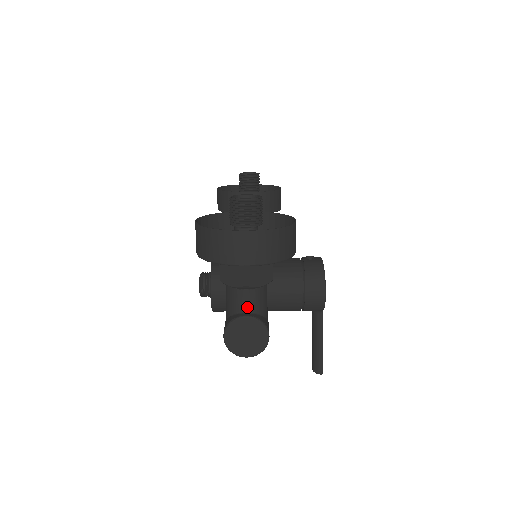
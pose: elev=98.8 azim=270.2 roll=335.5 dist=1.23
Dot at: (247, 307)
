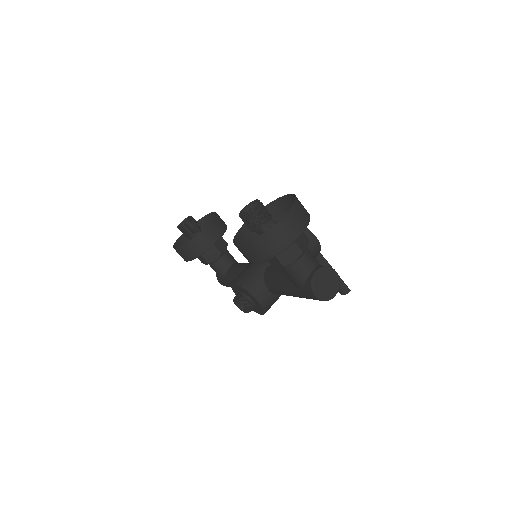
Dot at: (311, 267)
